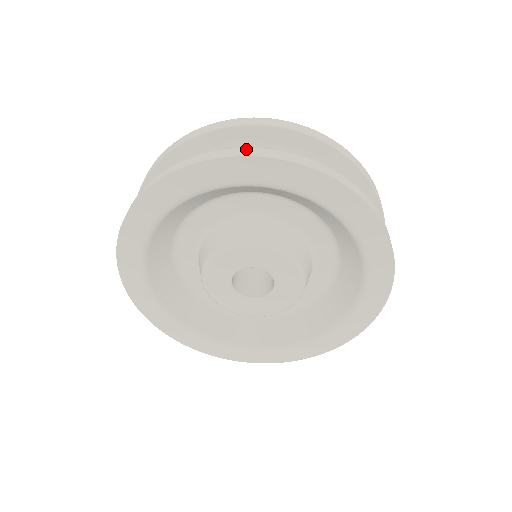
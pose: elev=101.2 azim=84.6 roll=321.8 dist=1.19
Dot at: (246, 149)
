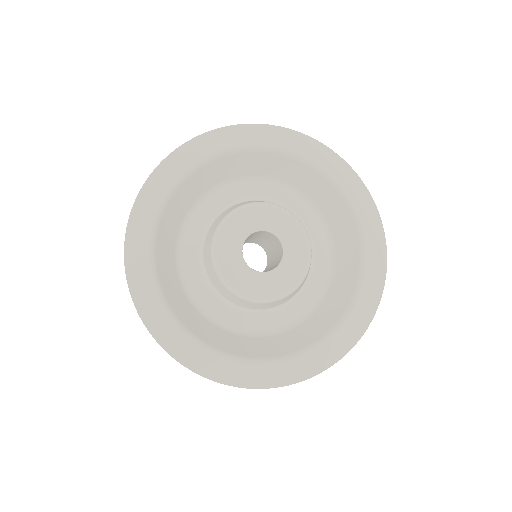
Dot at: occluded
